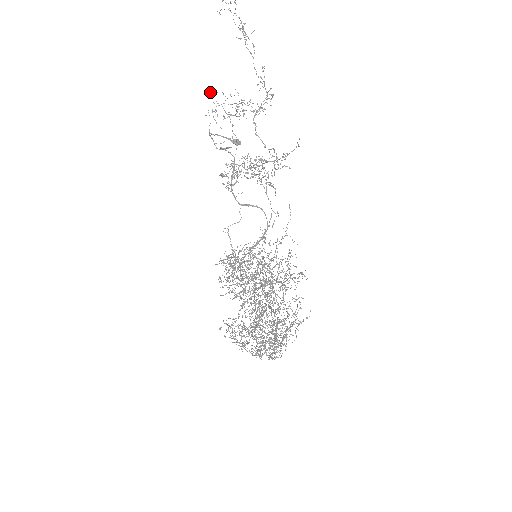
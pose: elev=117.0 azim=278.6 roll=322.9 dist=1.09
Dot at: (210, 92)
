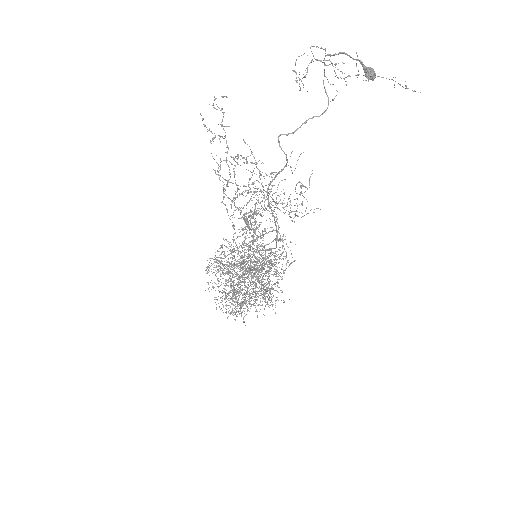
Dot at: (298, 56)
